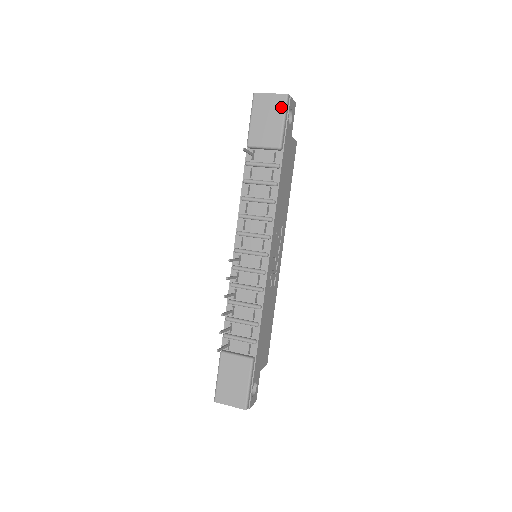
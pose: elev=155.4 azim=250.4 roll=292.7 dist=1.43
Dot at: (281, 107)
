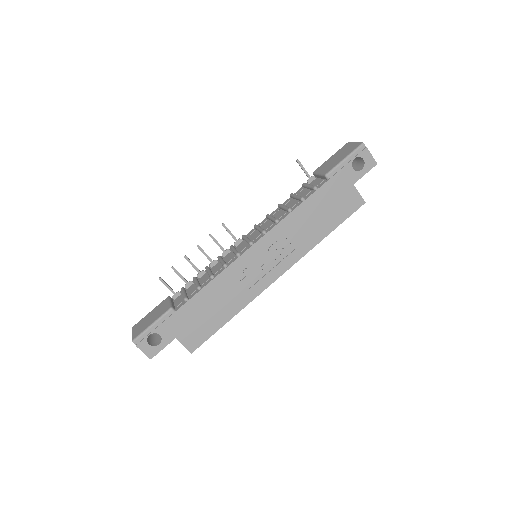
Dot at: (352, 150)
